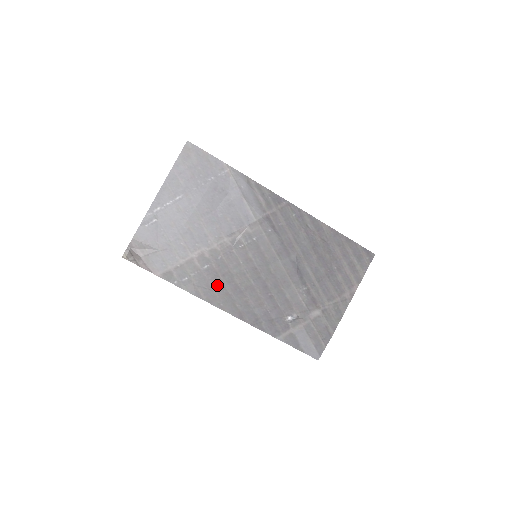
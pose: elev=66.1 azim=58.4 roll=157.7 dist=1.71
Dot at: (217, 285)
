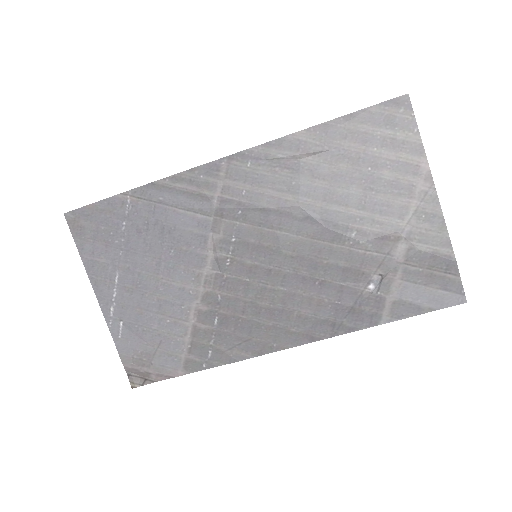
Dot at: (248, 329)
